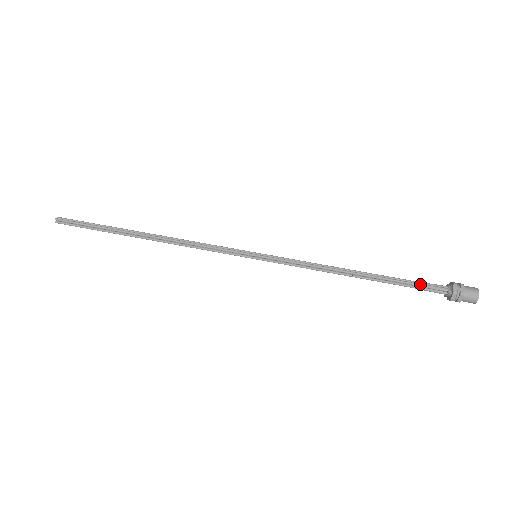
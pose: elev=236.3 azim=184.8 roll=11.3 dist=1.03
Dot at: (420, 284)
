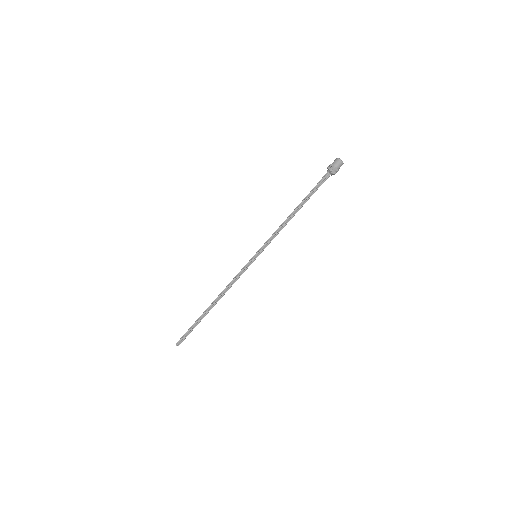
Dot at: (318, 184)
